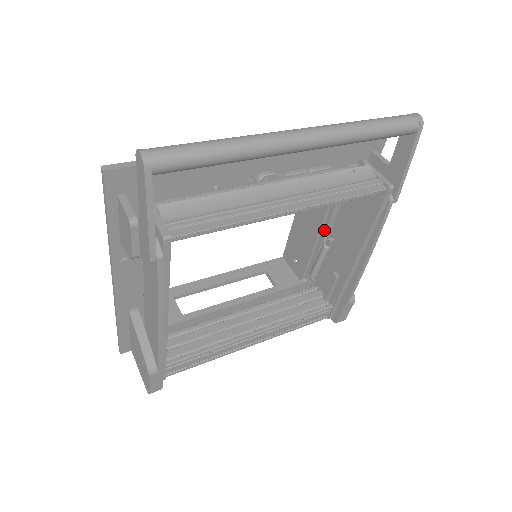
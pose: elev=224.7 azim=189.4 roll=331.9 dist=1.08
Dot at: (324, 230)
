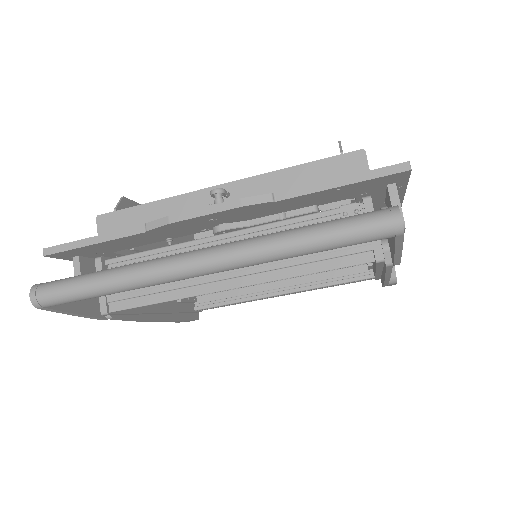
Dot at: occluded
